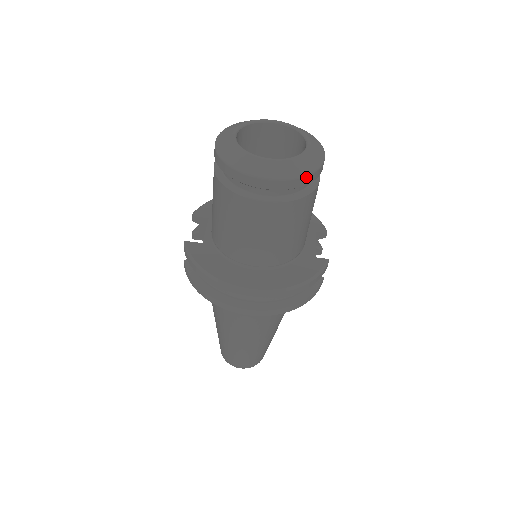
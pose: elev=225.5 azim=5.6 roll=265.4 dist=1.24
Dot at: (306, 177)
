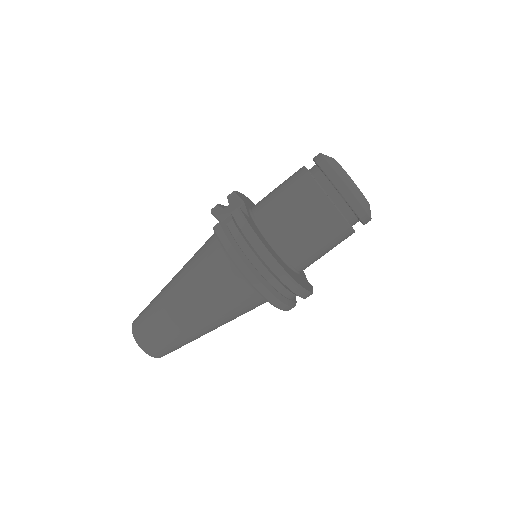
Dot at: (370, 219)
